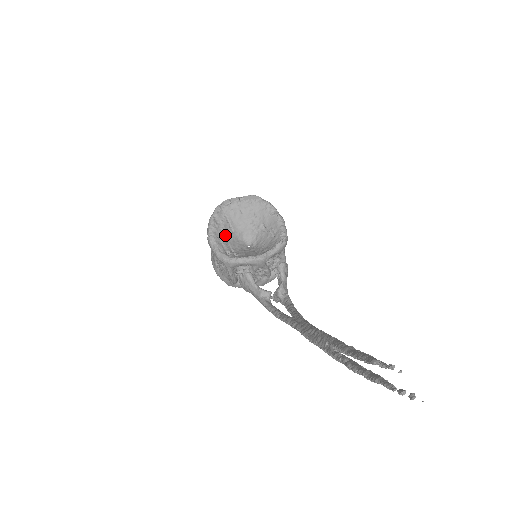
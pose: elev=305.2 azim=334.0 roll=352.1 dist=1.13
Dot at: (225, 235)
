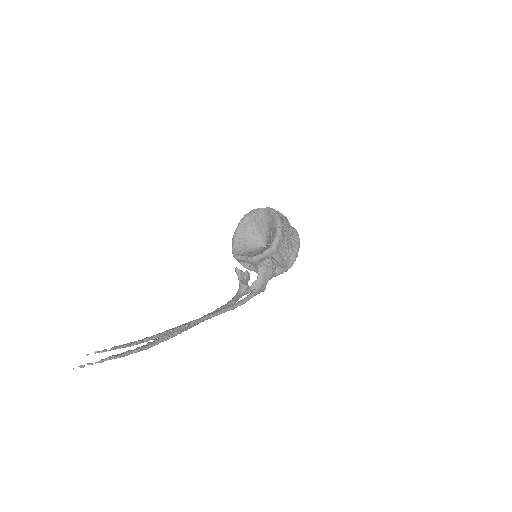
Dot at: (246, 236)
